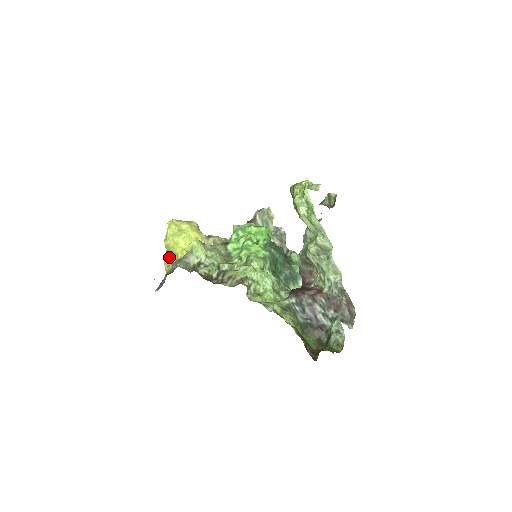
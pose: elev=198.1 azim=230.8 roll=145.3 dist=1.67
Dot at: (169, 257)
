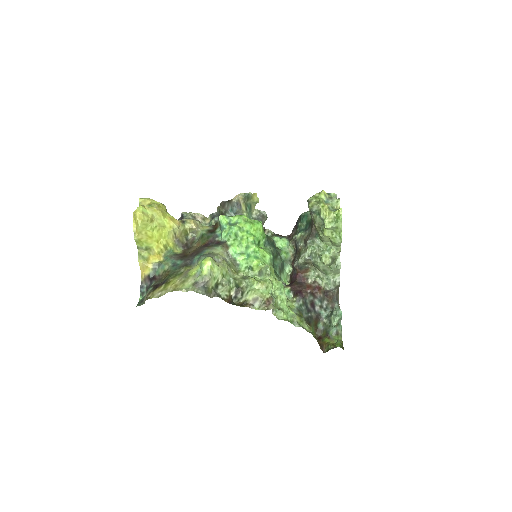
Dot at: (142, 253)
